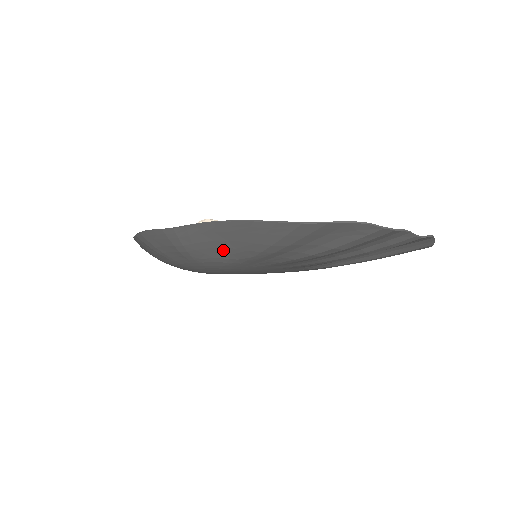
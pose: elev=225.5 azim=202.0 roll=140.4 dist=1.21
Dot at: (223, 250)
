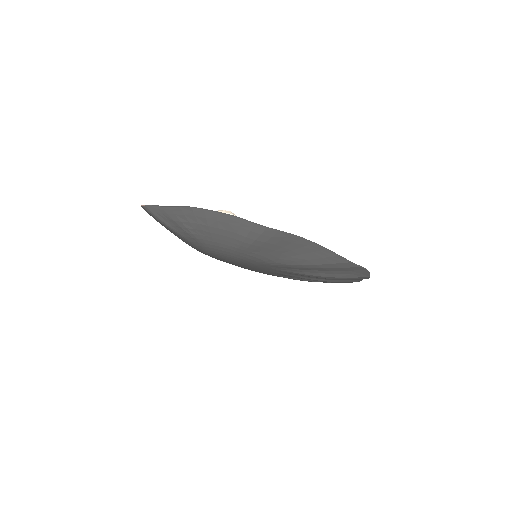
Dot at: (278, 254)
